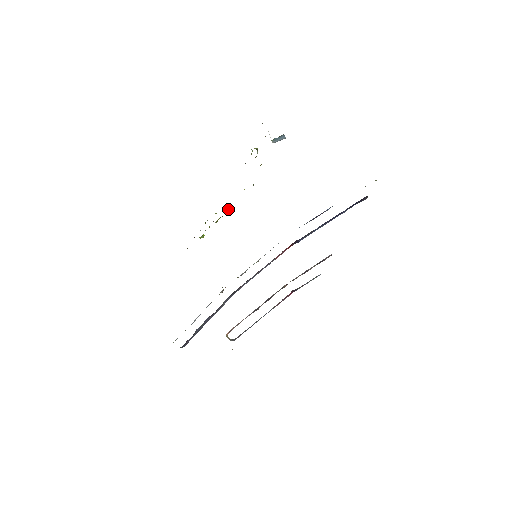
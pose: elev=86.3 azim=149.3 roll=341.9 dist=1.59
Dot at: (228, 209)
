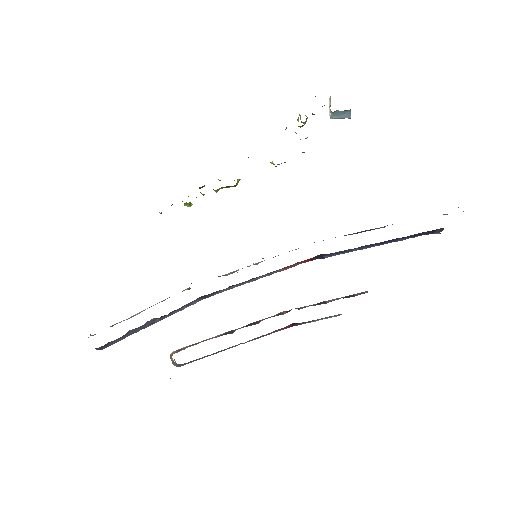
Dot at: (239, 180)
